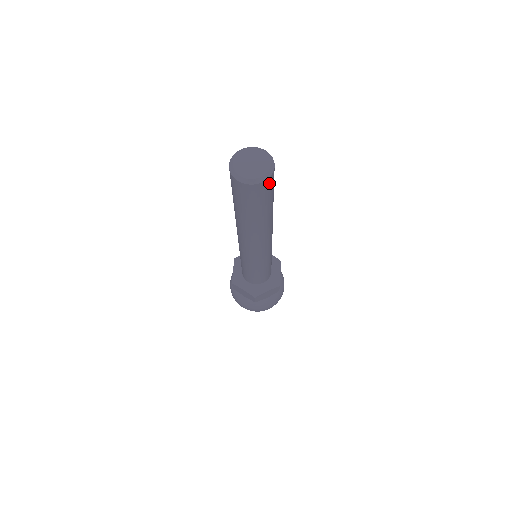
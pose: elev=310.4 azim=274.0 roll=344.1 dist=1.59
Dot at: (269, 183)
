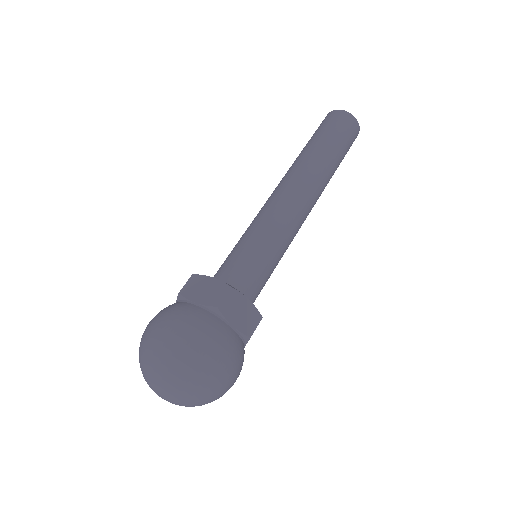
Dot at: (344, 117)
